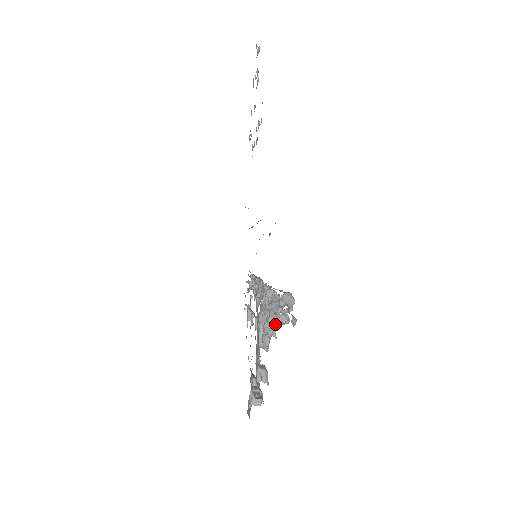
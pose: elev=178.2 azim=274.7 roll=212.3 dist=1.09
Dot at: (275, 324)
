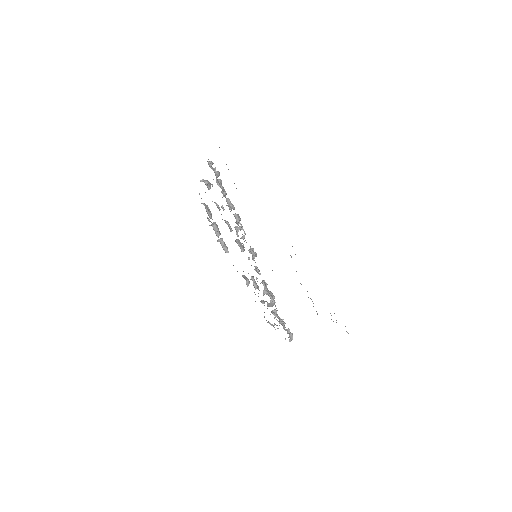
Dot at: occluded
